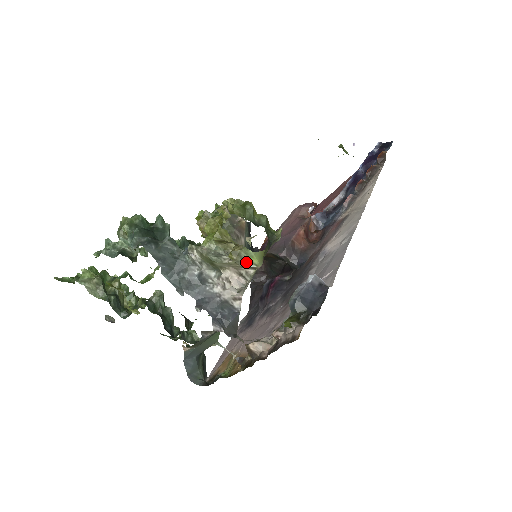
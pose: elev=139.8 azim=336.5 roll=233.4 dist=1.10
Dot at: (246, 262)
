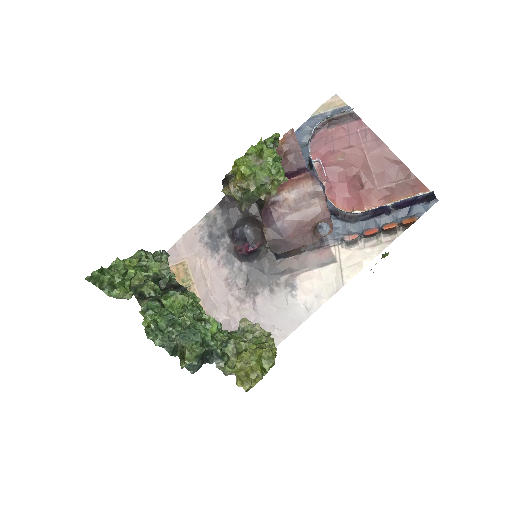
Dot at: occluded
